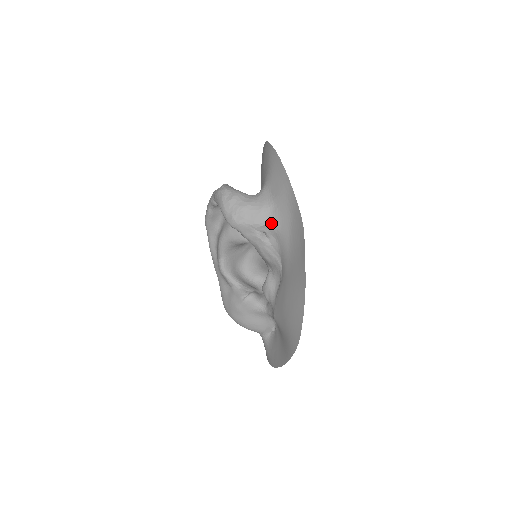
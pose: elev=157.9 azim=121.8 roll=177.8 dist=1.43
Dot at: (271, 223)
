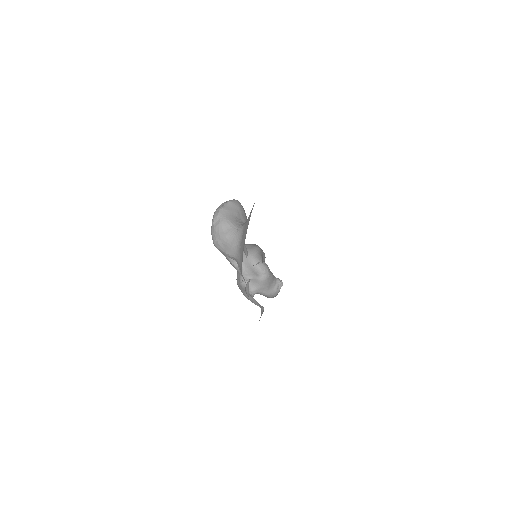
Dot at: (236, 259)
